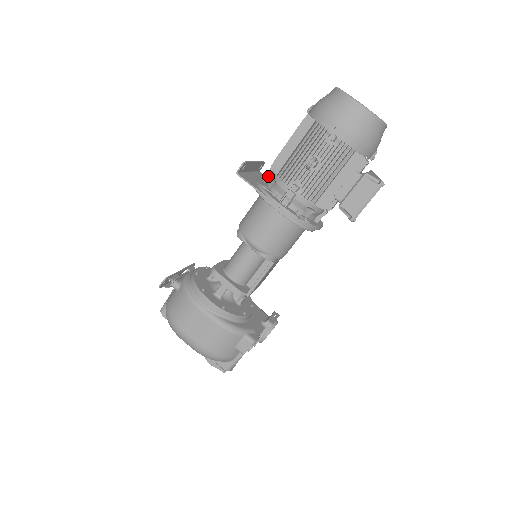
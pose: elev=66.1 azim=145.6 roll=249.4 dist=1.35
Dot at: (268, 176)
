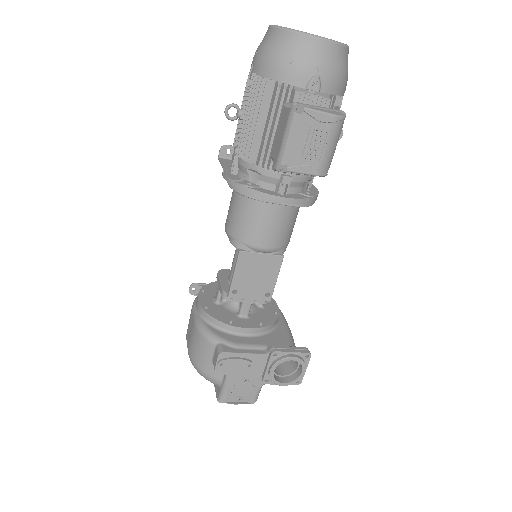
Dot at: occluded
